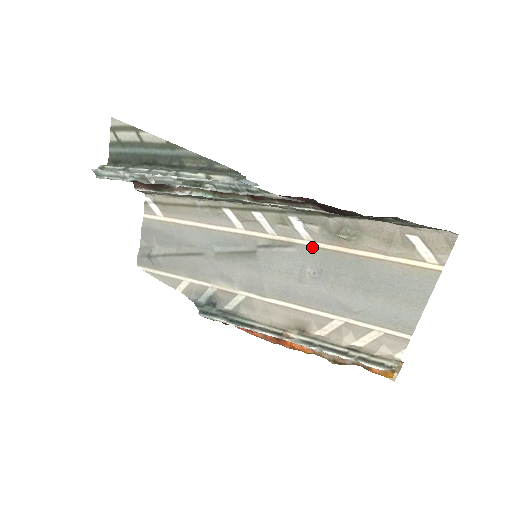
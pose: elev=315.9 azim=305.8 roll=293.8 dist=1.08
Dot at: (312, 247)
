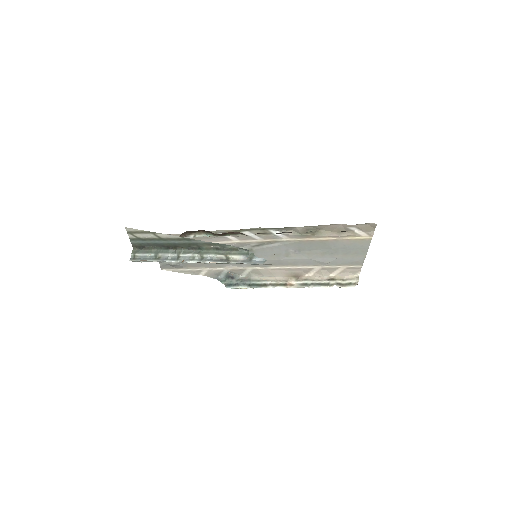
Dot at: (290, 241)
